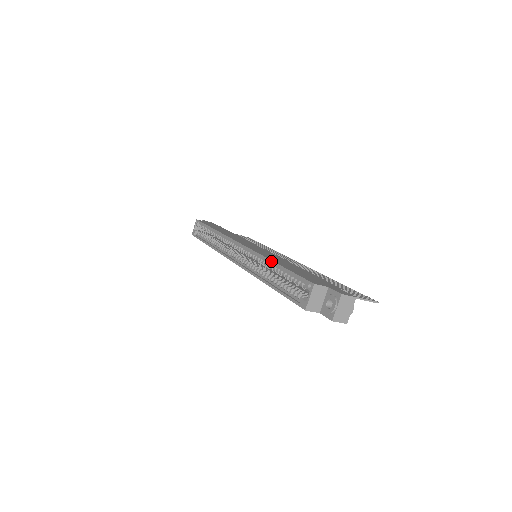
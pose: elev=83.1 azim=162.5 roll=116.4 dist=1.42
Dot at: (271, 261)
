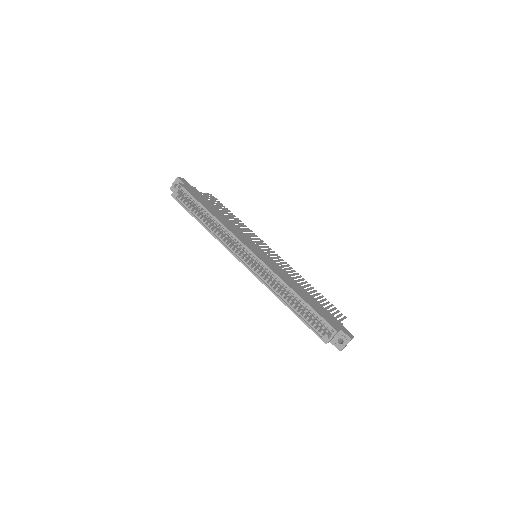
Dot at: (294, 291)
